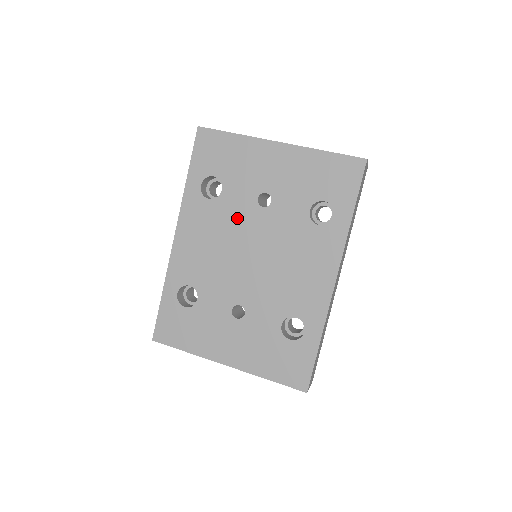
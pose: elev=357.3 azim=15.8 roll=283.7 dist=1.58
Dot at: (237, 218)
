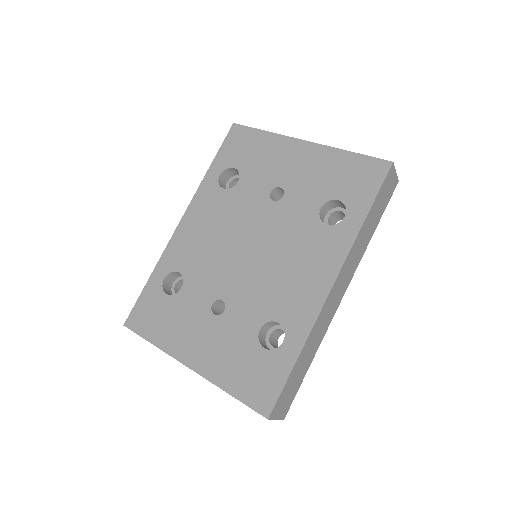
Dot at: (245, 209)
